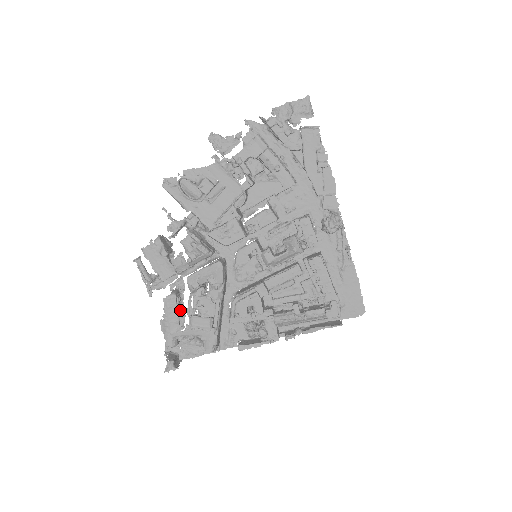
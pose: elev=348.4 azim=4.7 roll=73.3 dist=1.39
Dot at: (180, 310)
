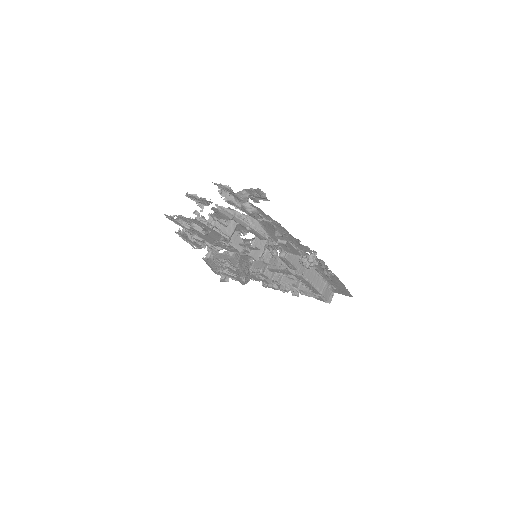
Dot at: (217, 260)
